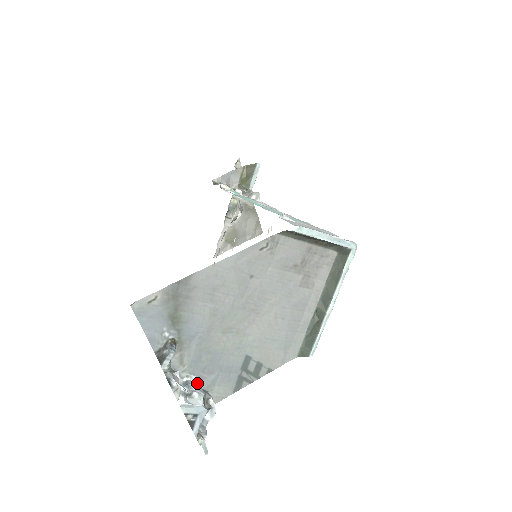
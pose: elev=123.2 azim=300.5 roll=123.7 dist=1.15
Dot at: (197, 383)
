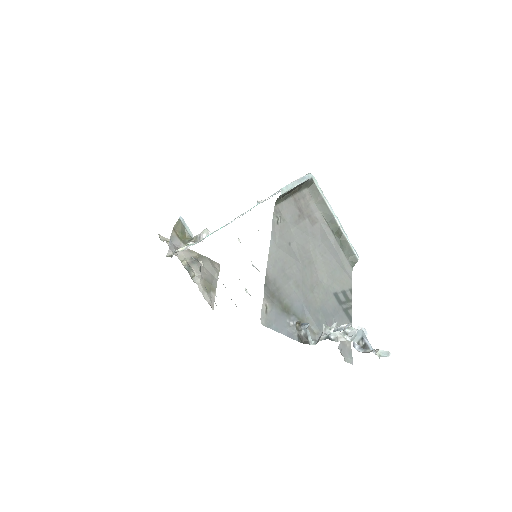
Dot at: occluded
